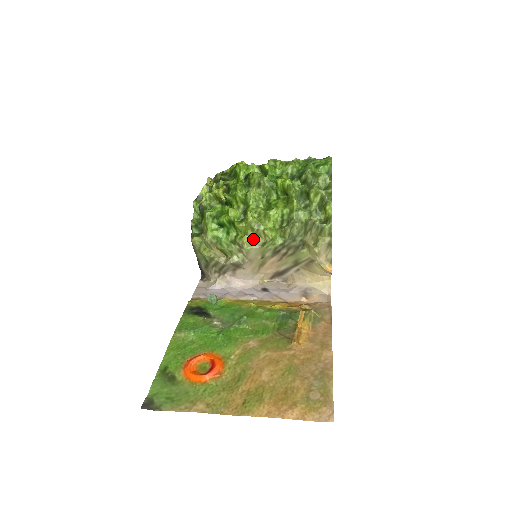
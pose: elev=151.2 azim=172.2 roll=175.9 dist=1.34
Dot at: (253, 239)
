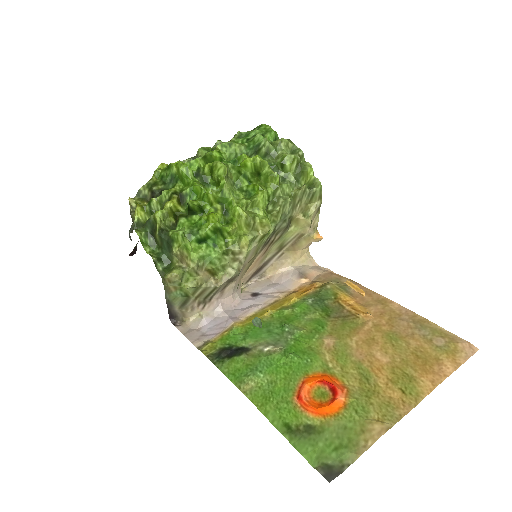
Dot at: (252, 237)
